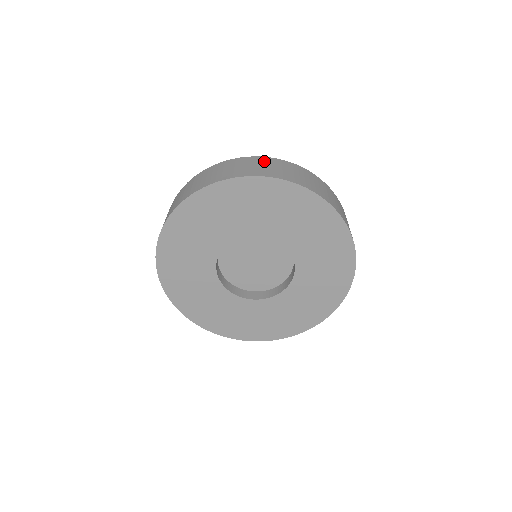
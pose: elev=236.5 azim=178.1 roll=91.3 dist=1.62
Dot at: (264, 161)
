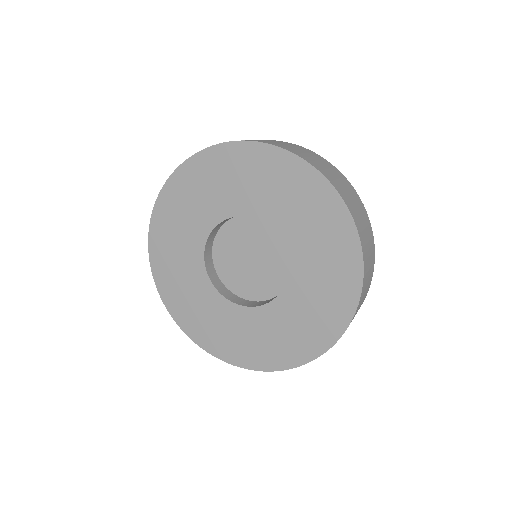
Dot at: occluded
